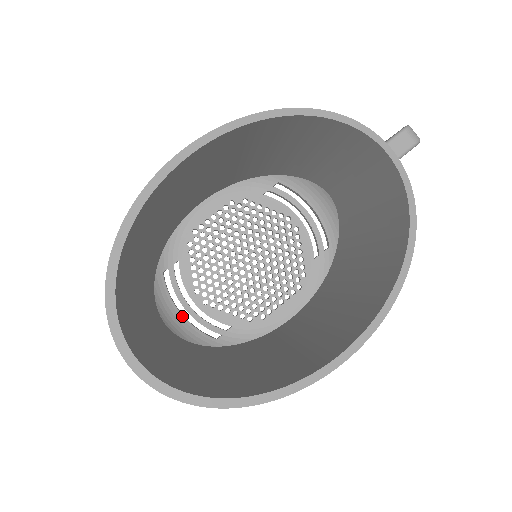
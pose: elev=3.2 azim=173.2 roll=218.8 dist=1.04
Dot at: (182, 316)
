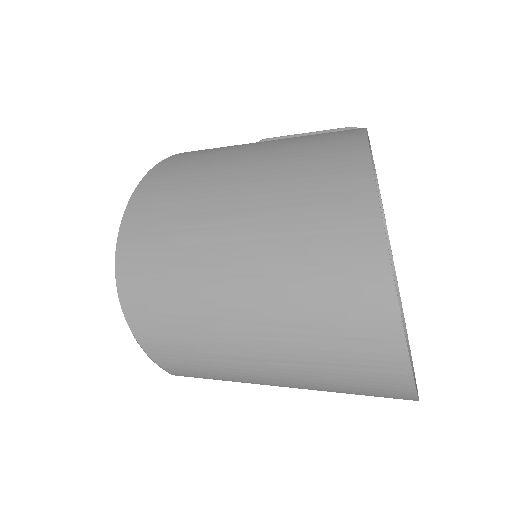
Dot at: occluded
